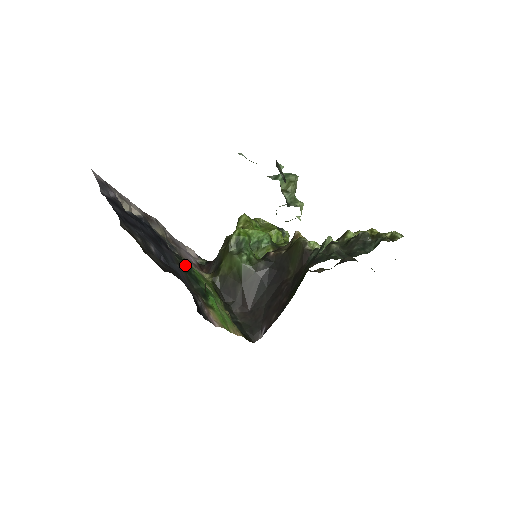
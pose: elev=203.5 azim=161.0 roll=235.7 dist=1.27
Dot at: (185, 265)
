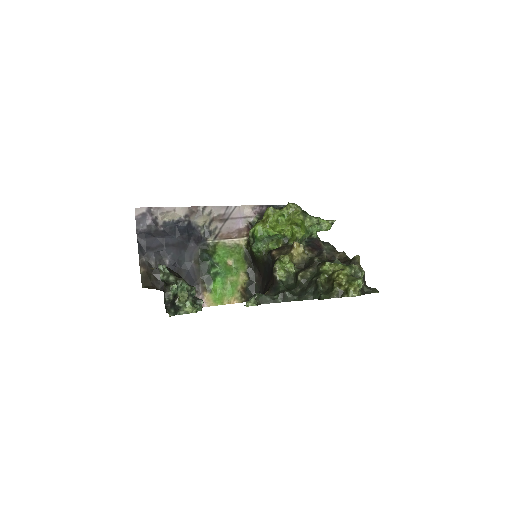
Dot at: (202, 258)
